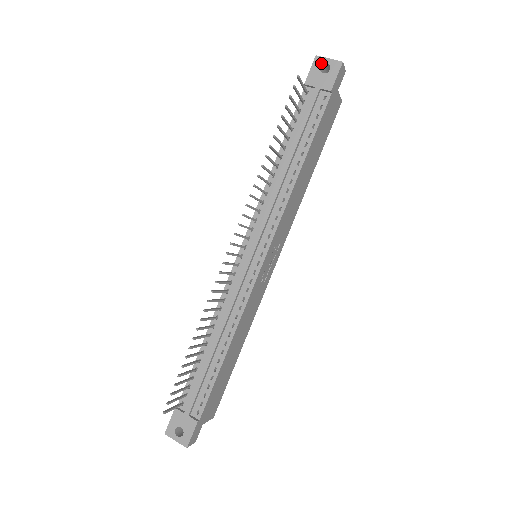
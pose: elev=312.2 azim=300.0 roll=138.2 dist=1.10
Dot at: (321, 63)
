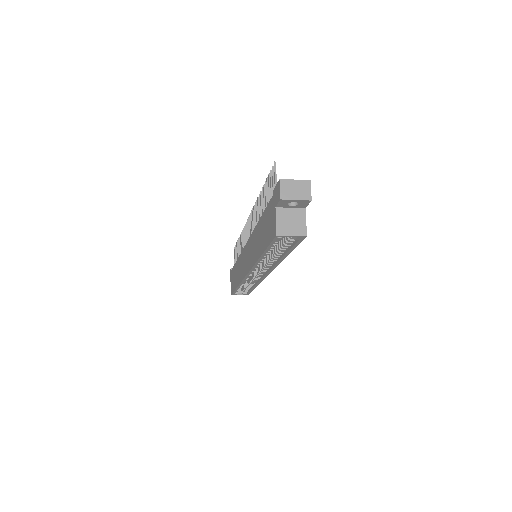
Dot at: occluded
